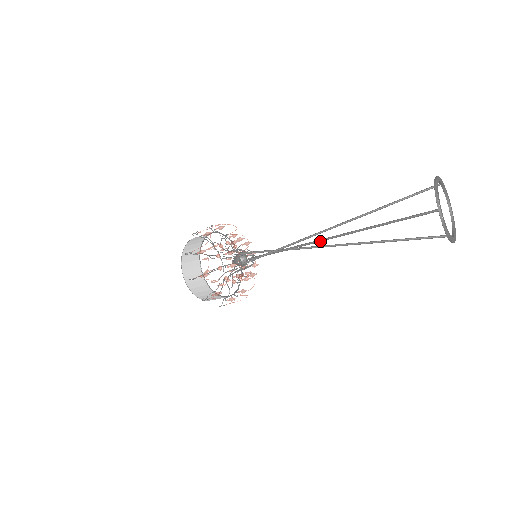
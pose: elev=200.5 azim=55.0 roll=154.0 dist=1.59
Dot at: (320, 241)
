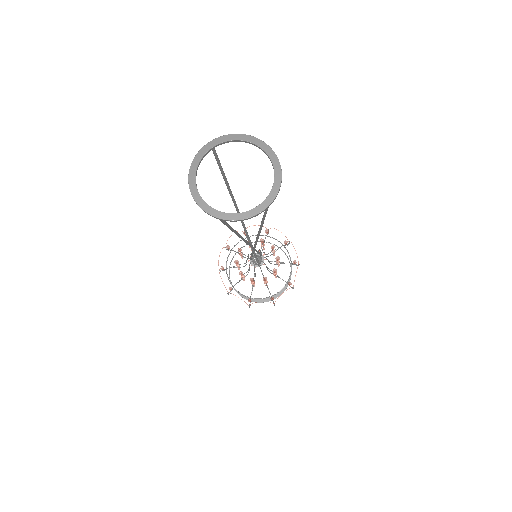
Dot at: (246, 243)
